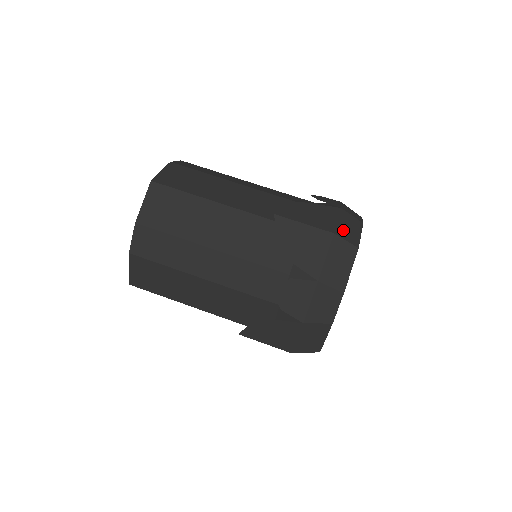
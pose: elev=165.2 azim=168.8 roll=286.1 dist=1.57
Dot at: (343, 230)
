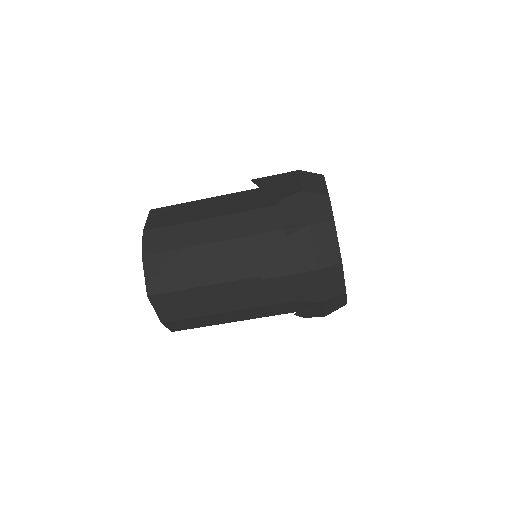
Dot at: occluded
